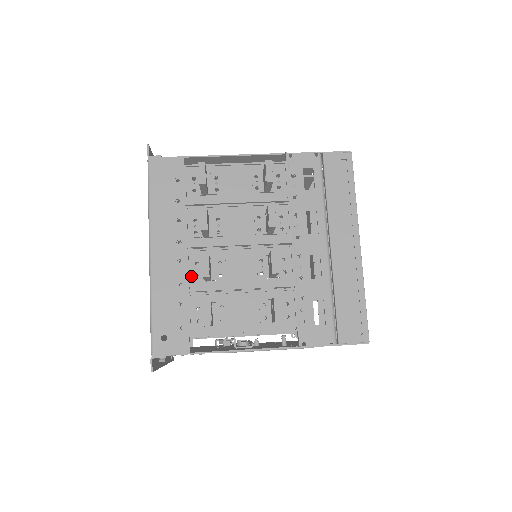
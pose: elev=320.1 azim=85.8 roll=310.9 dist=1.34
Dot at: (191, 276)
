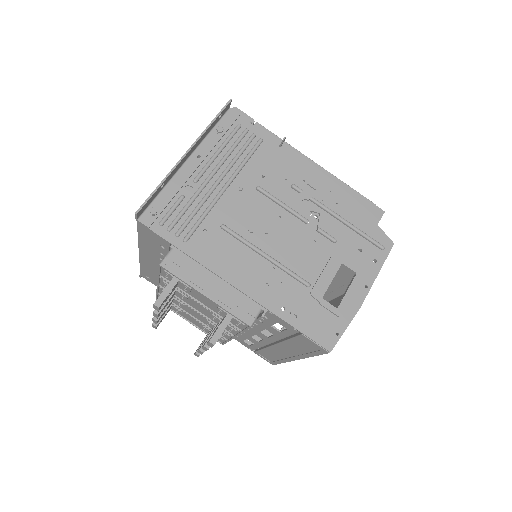
Dot at: (160, 291)
